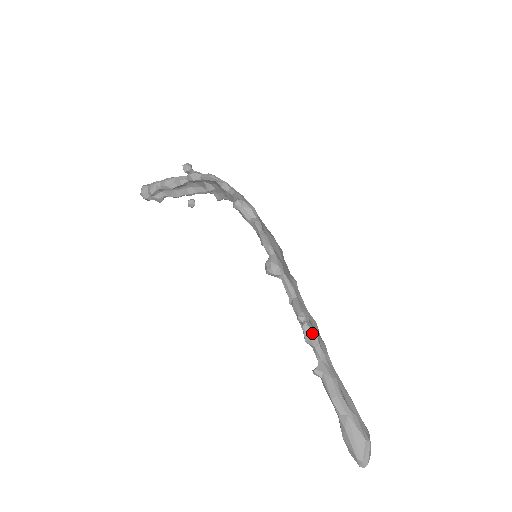
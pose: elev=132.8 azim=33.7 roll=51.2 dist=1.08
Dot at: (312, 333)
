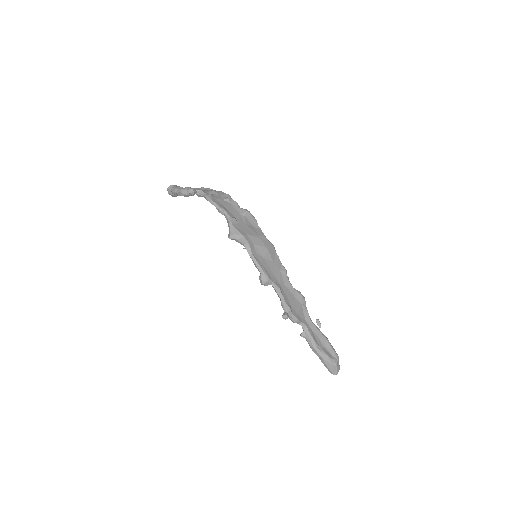
Dot at: (294, 320)
